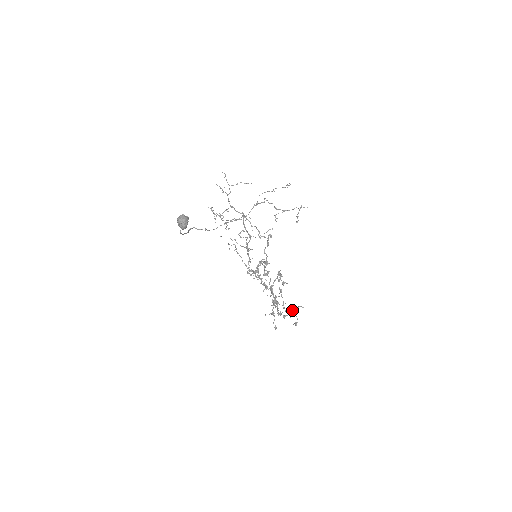
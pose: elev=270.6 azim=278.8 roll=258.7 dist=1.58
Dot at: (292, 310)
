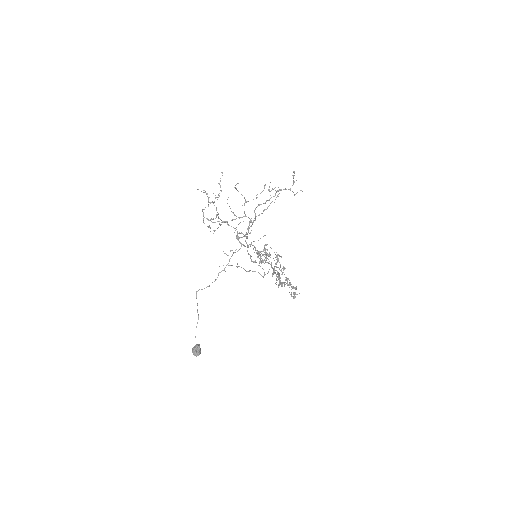
Dot at: occluded
